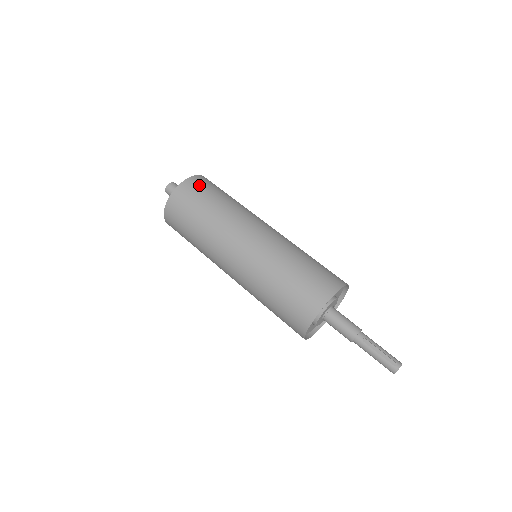
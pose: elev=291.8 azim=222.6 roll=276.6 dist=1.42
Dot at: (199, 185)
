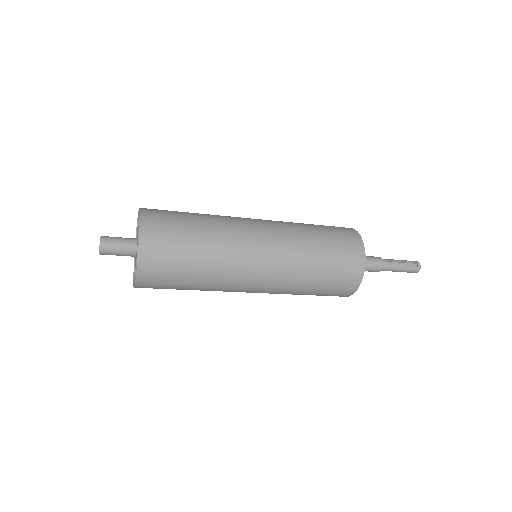
Dot at: (160, 220)
